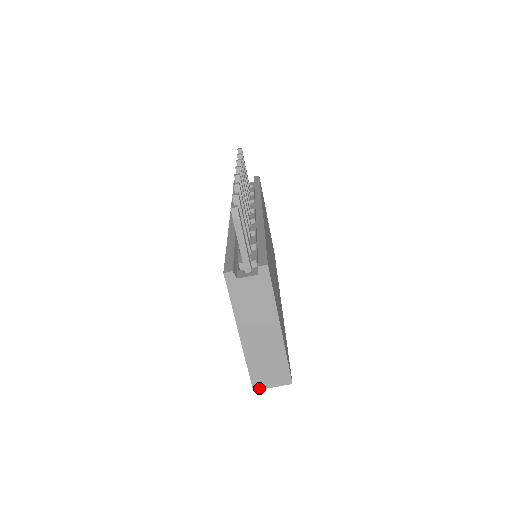
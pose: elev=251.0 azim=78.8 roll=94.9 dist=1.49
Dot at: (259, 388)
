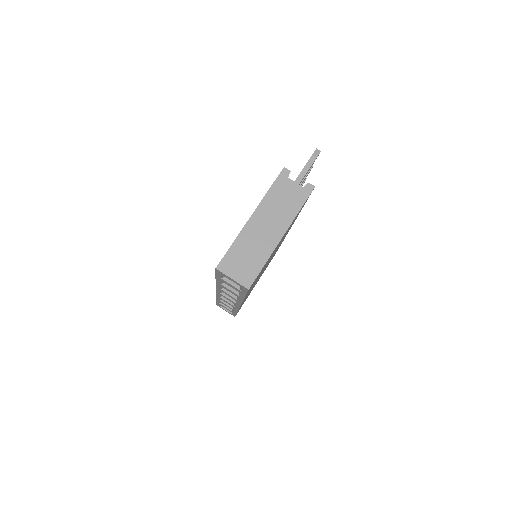
Dot at: (222, 270)
